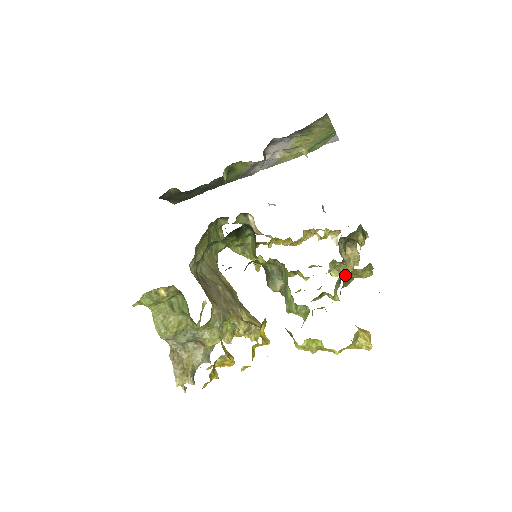
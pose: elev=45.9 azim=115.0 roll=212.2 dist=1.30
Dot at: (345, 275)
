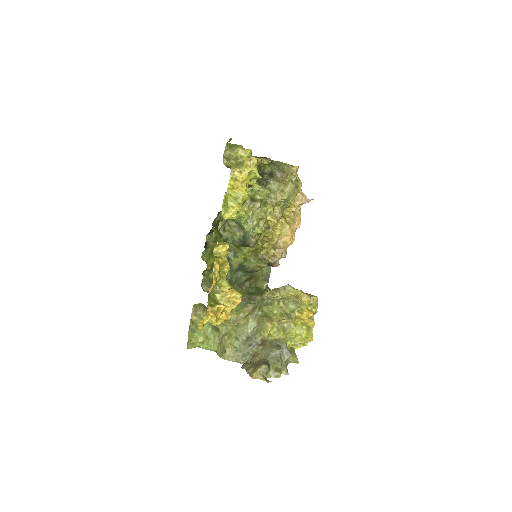
Dot at: (289, 188)
